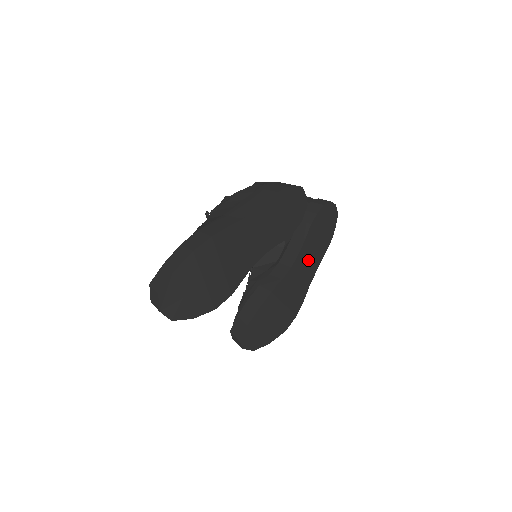
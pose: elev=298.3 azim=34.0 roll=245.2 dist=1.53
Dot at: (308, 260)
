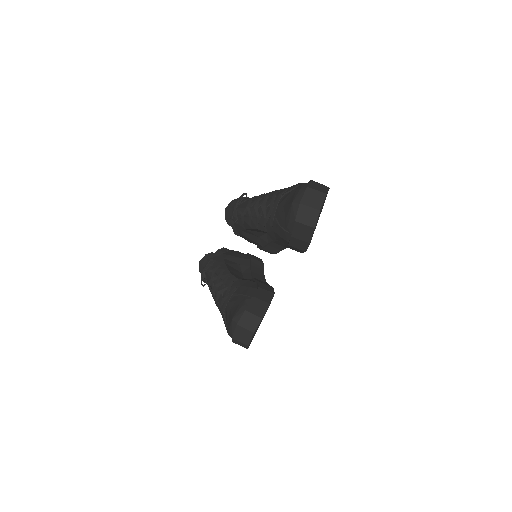
Dot at: occluded
